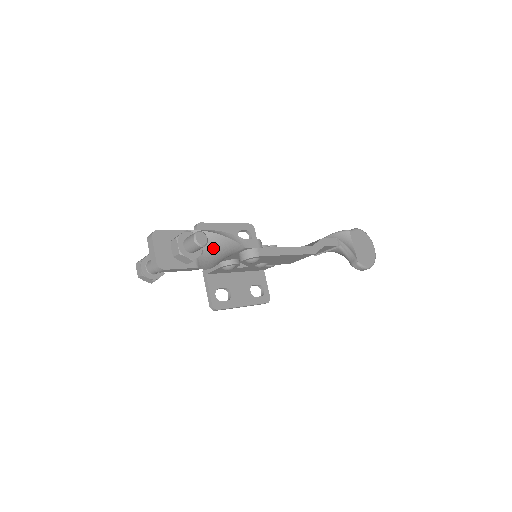
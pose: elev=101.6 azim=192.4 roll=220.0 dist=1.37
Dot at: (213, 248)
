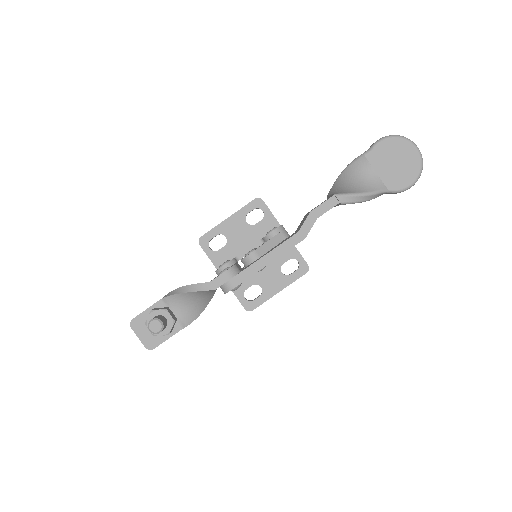
Dot at: (189, 302)
